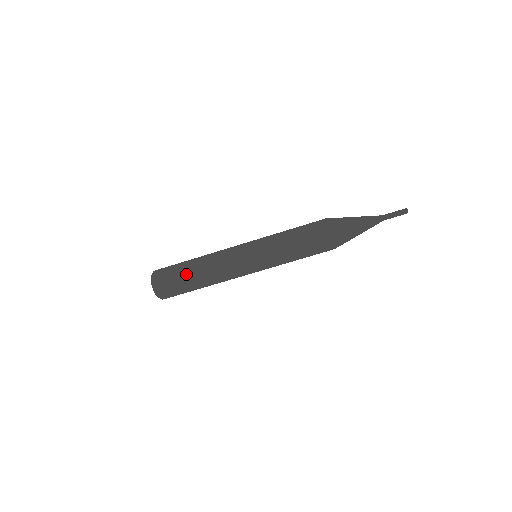
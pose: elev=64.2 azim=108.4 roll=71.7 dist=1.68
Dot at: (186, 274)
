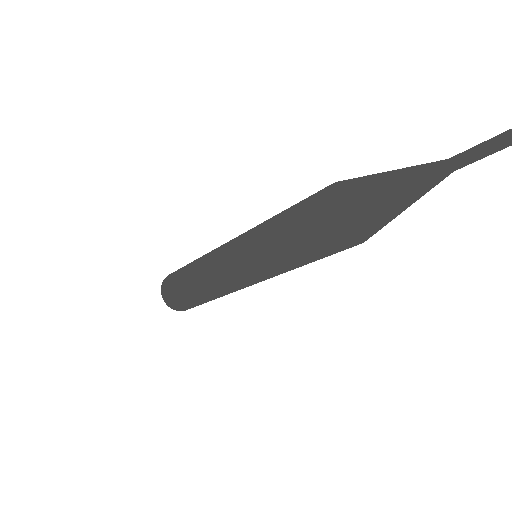
Dot at: (181, 282)
